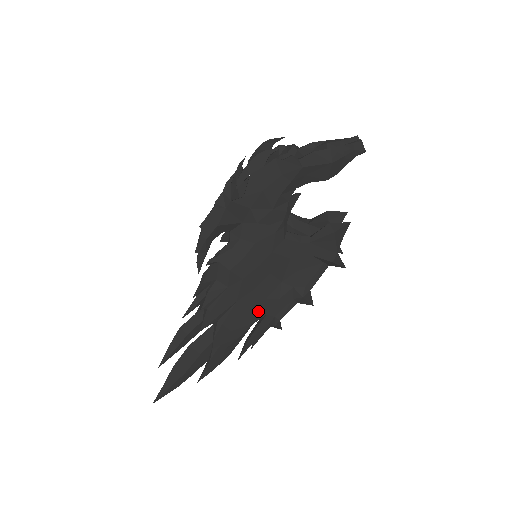
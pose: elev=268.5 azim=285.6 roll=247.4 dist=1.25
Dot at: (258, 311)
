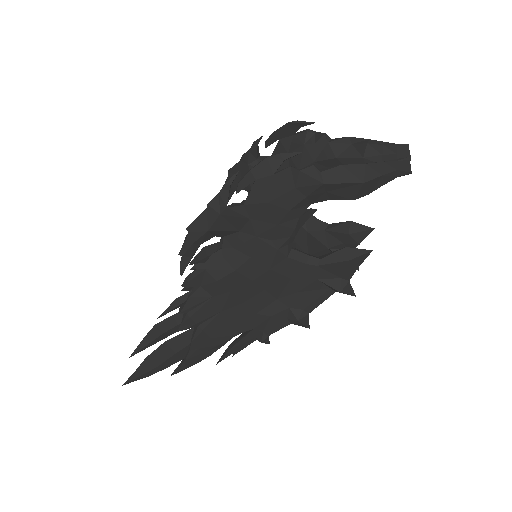
Dot at: (245, 324)
